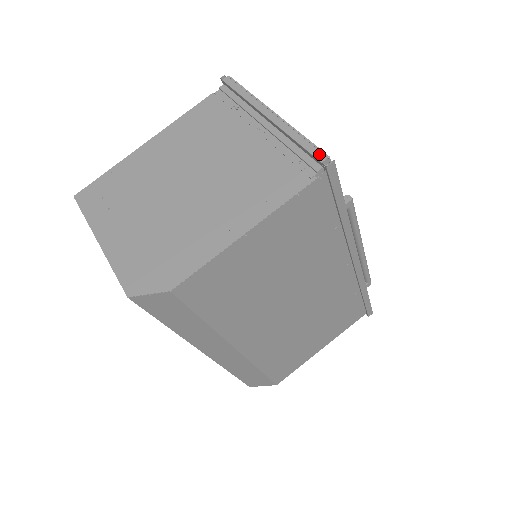
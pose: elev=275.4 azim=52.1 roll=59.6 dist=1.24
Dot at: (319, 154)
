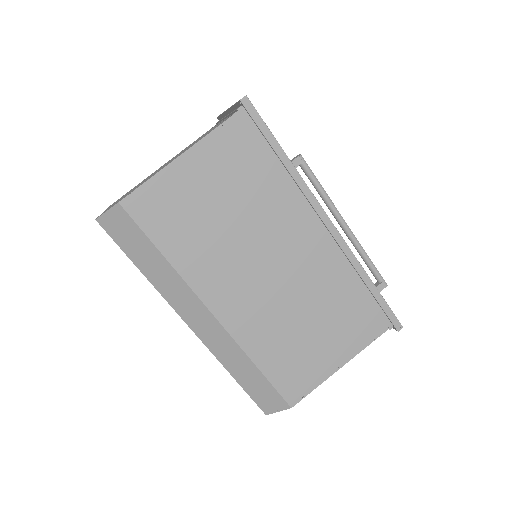
Dot at: occluded
